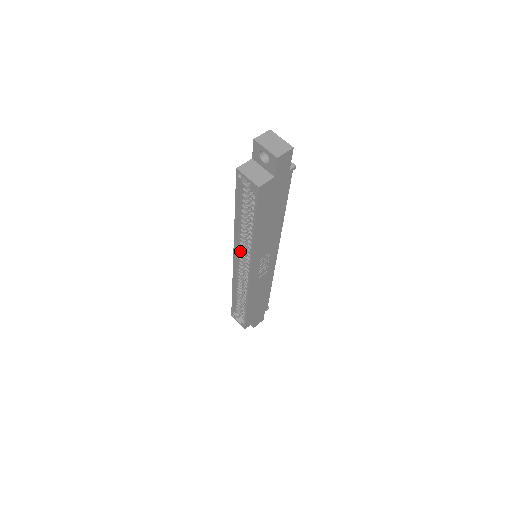
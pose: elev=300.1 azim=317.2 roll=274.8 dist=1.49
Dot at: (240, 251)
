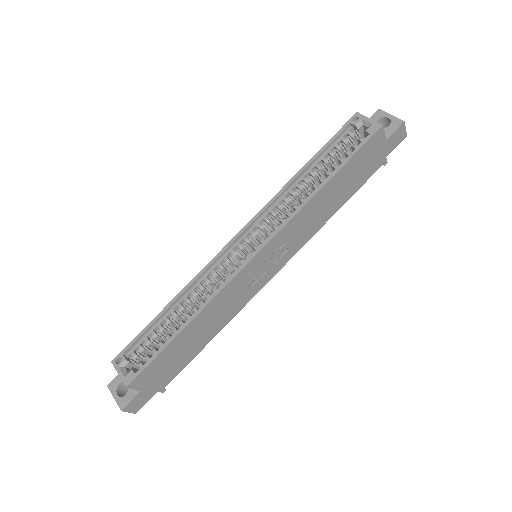
Dot at: (260, 223)
